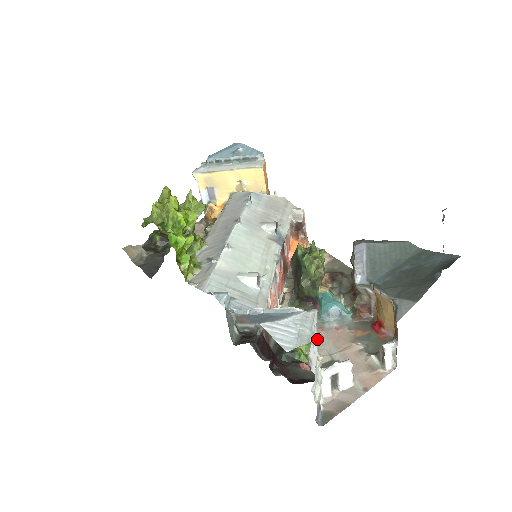
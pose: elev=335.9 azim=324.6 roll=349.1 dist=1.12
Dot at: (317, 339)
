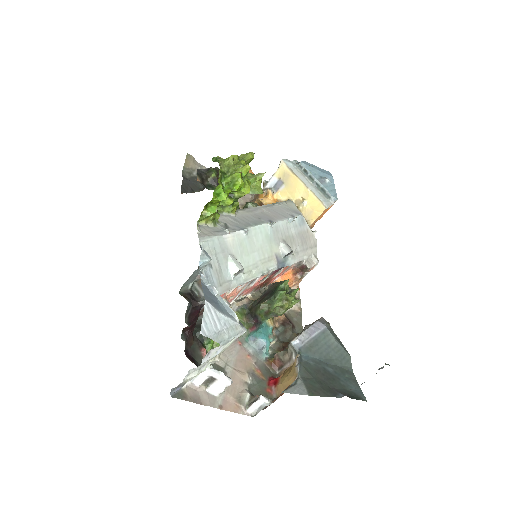
Dot at: occluded
